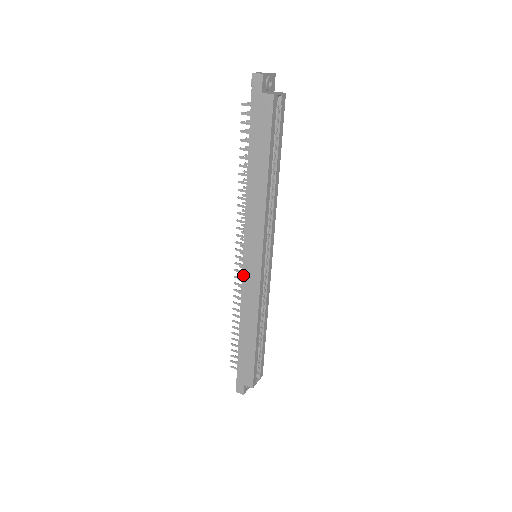
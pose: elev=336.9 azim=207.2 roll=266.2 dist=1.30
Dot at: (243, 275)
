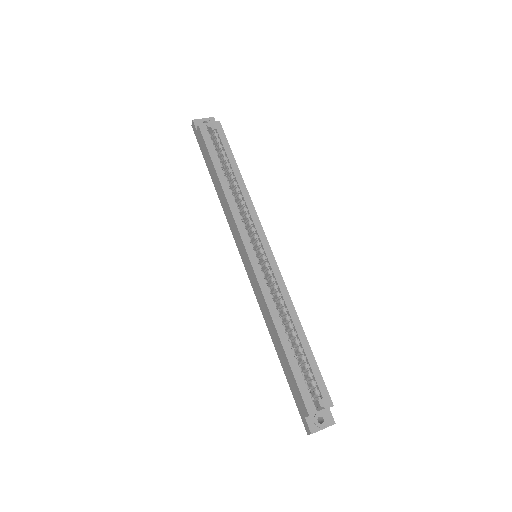
Dot at: (249, 278)
